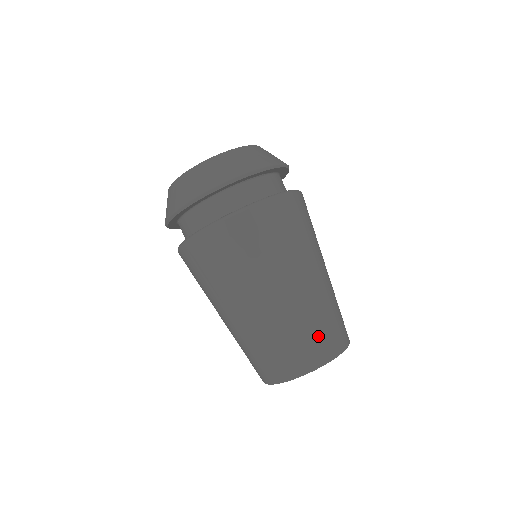
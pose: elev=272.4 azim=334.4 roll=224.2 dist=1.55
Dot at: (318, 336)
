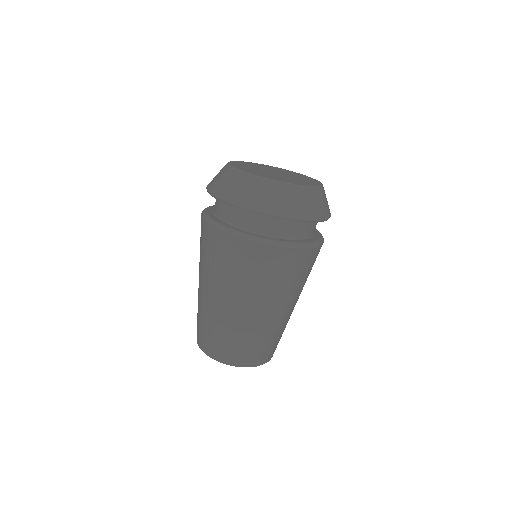
Dot at: (238, 348)
